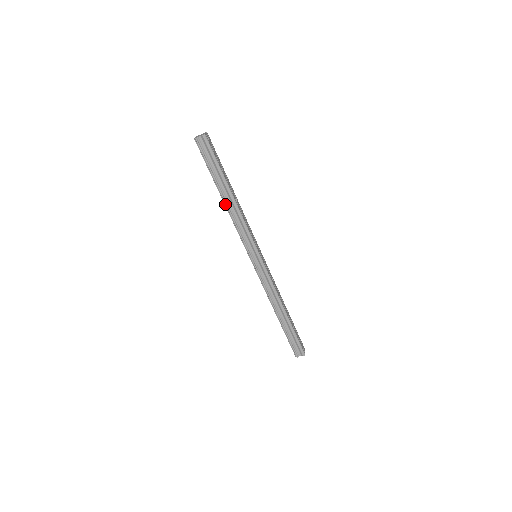
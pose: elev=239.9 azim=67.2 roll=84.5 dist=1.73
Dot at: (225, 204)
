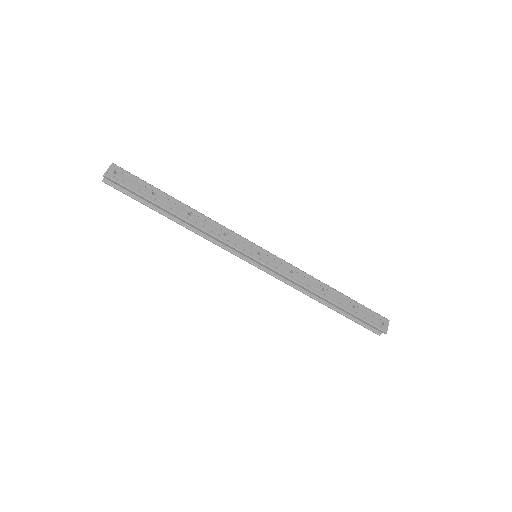
Dot at: (181, 225)
